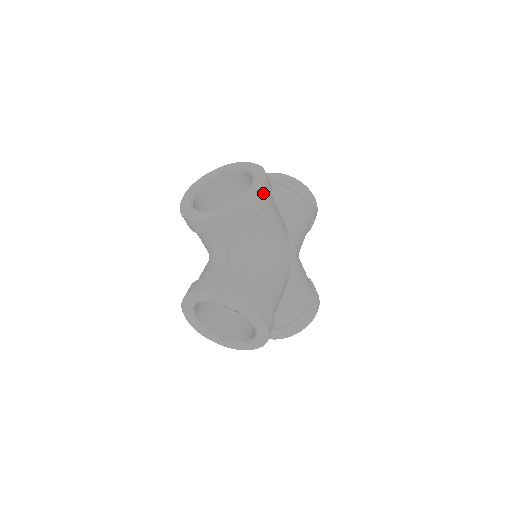
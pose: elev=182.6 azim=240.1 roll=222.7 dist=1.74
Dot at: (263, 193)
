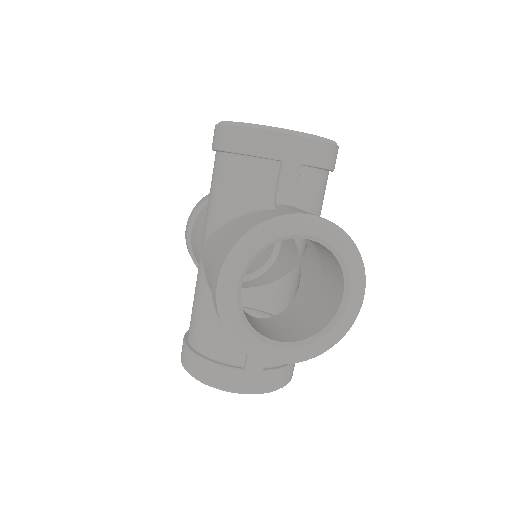
Dot at: occluded
